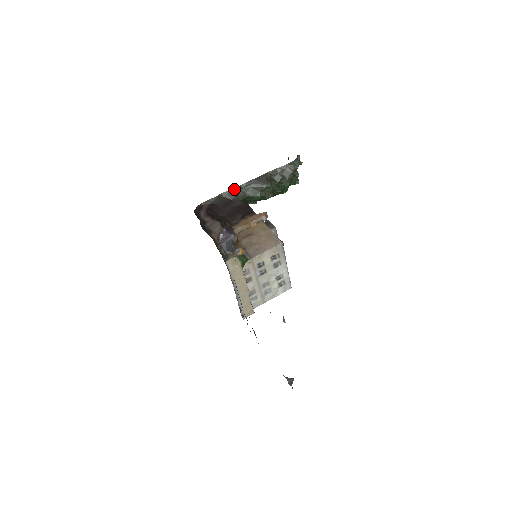
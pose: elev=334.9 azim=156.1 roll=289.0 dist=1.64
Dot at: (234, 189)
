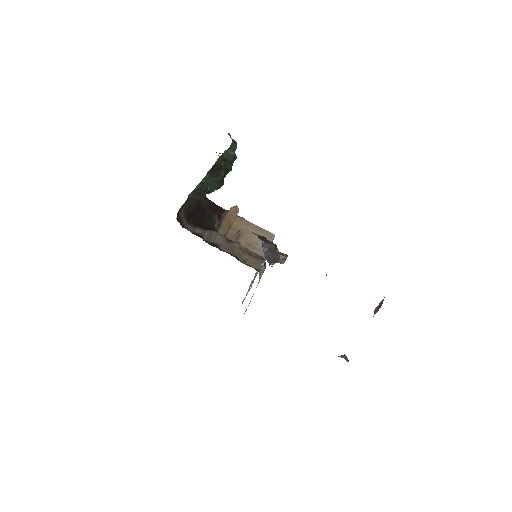
Dot at: (197, 187)
